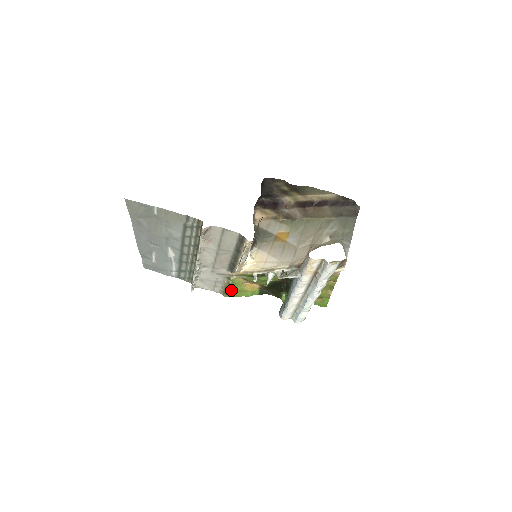
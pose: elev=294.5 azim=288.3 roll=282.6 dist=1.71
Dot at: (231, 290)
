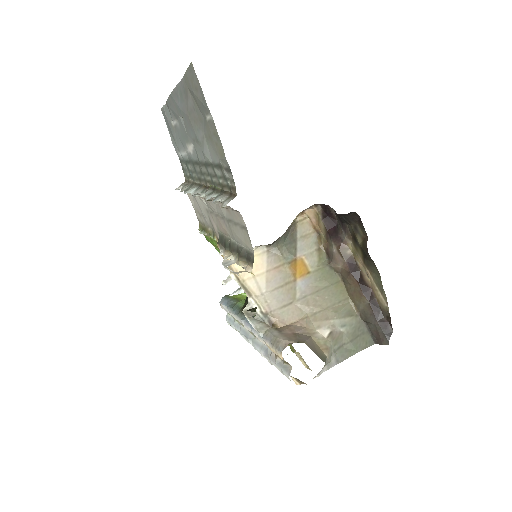
Dot at: (208, 236)
